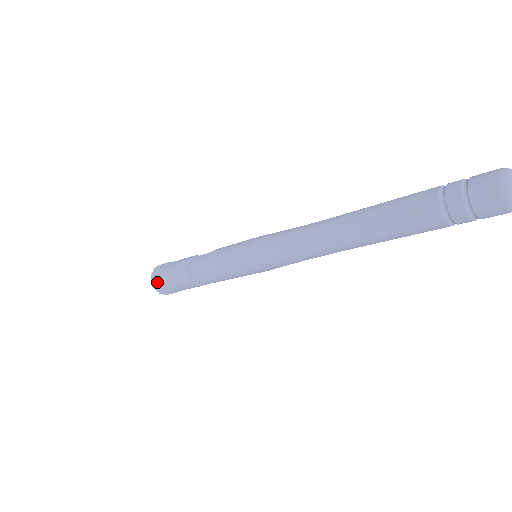
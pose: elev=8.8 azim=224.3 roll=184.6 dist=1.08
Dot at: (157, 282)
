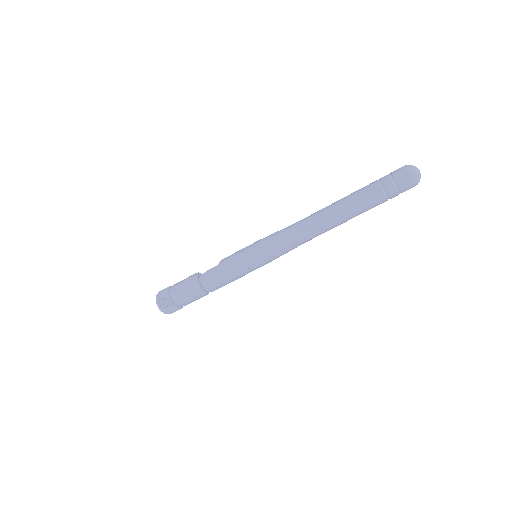
Dot at: (169, 307)
